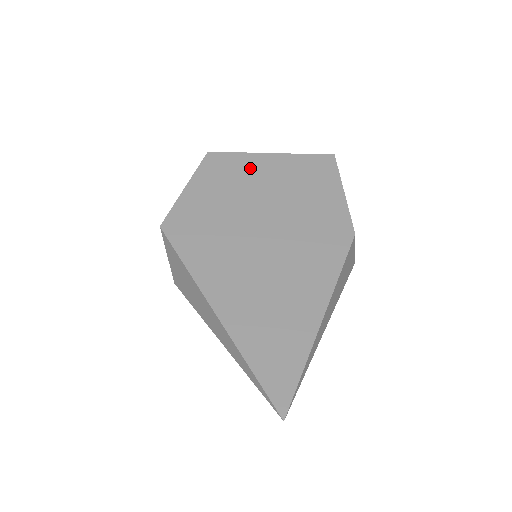
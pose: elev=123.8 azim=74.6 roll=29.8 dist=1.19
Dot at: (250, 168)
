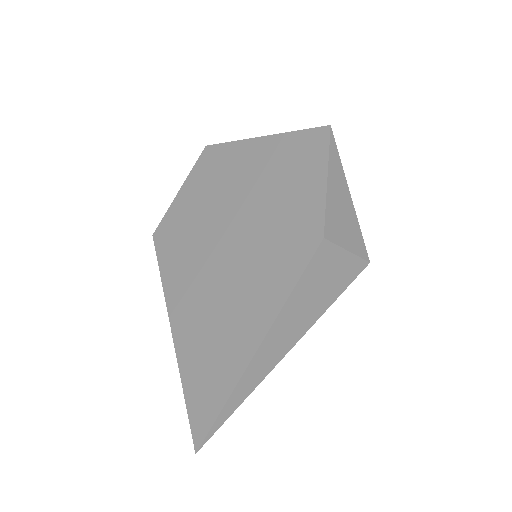
Dot at: (237, 160)
